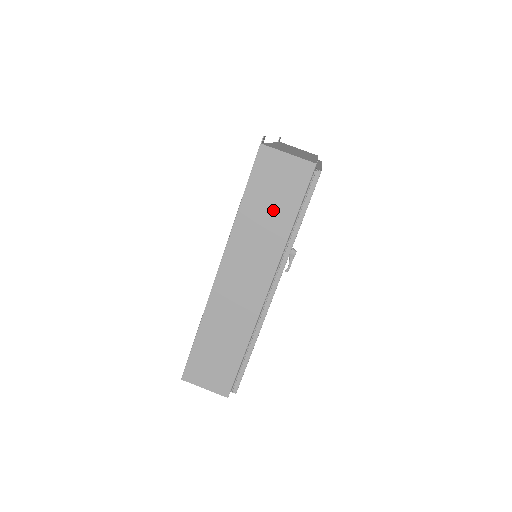
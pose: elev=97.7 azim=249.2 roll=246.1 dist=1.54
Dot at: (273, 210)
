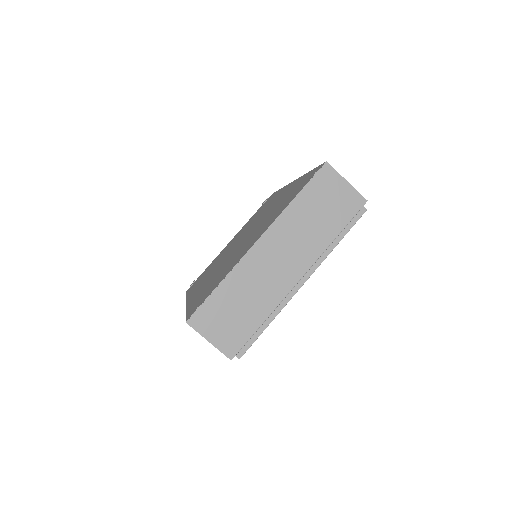
Dot at: occluded
